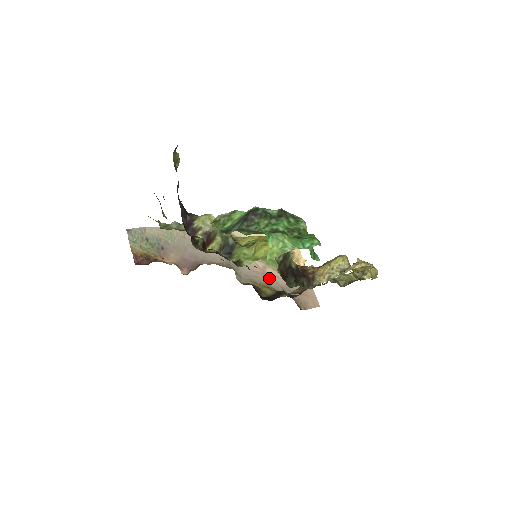
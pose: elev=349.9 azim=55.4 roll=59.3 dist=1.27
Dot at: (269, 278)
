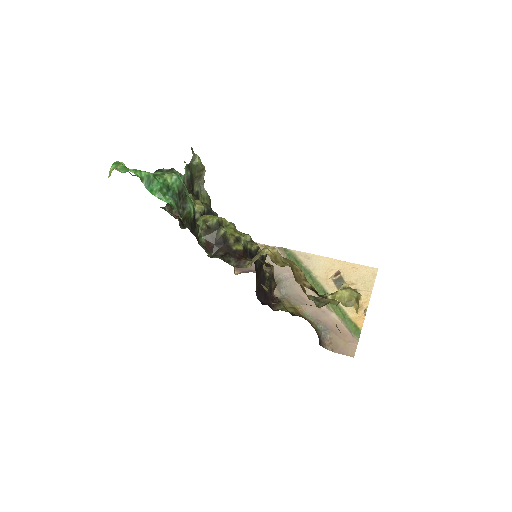
Dot at: (311, 307)
